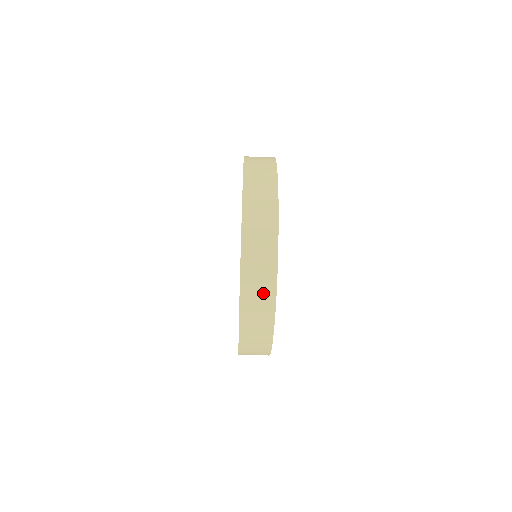
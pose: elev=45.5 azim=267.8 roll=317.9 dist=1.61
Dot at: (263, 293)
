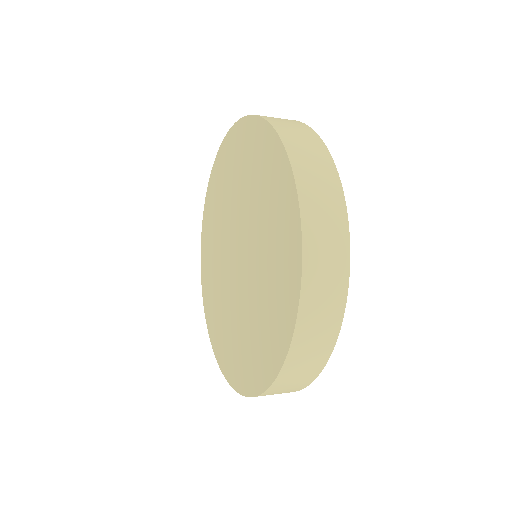
Dot at: (323, 334)
